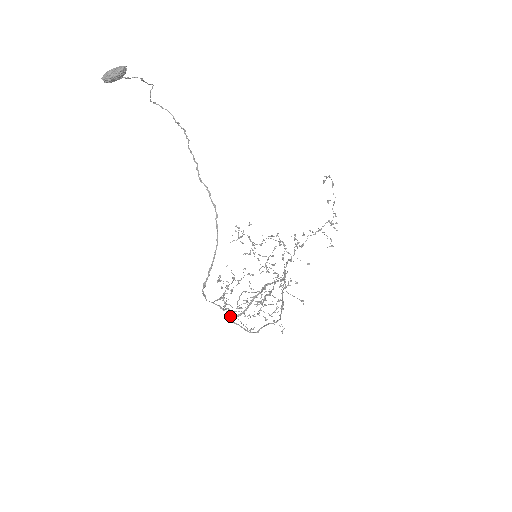
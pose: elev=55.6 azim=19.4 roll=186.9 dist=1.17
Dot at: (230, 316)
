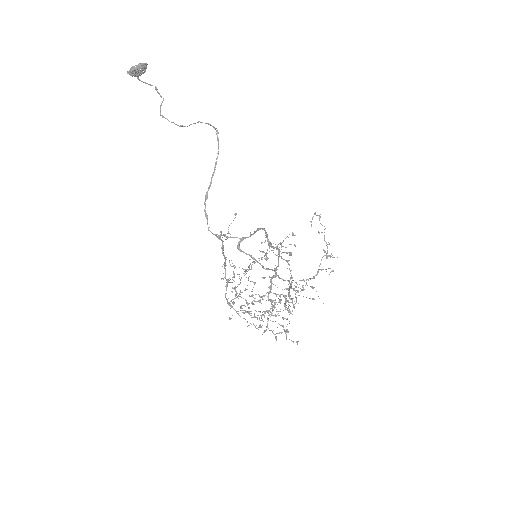
Dot at: (234, 302)
